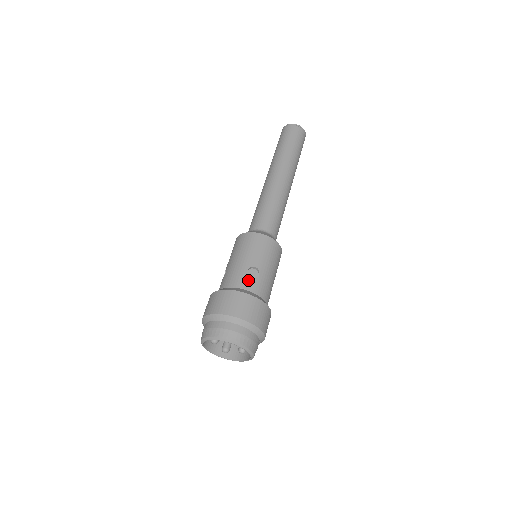
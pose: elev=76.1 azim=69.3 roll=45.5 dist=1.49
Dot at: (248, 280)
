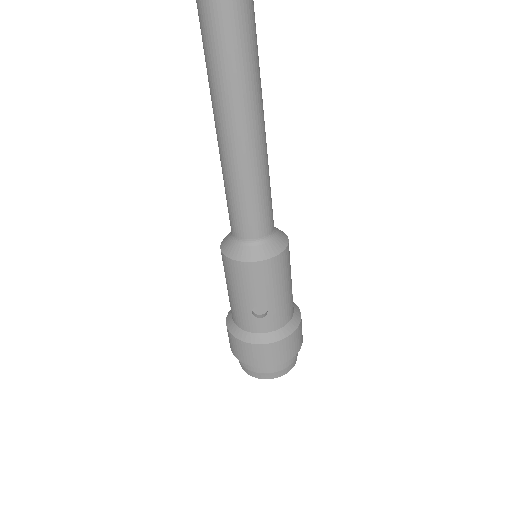
Dot at: (257, 323)
